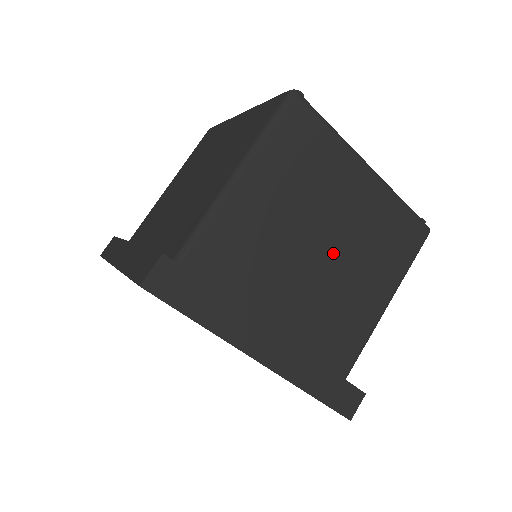
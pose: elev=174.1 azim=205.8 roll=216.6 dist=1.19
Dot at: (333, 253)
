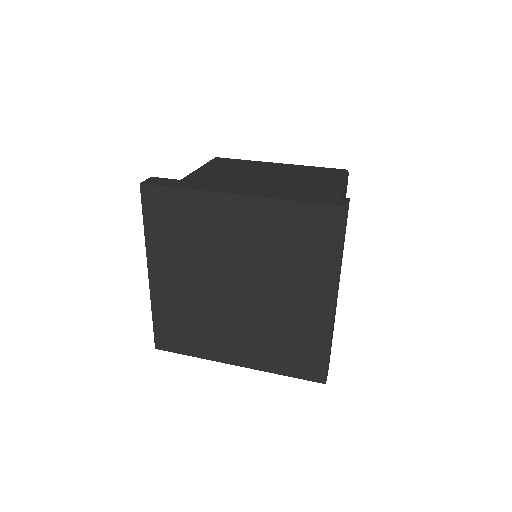
Dot at: occluded
